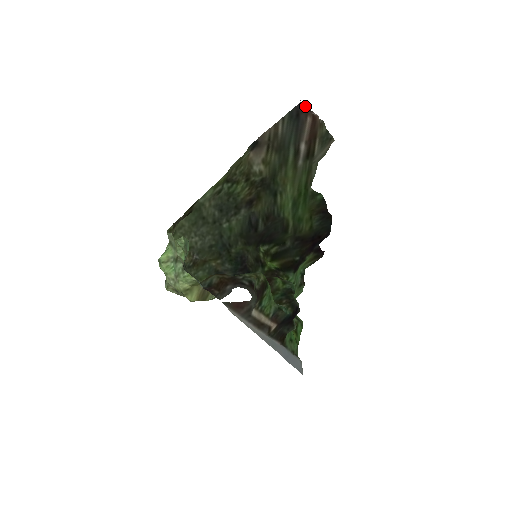
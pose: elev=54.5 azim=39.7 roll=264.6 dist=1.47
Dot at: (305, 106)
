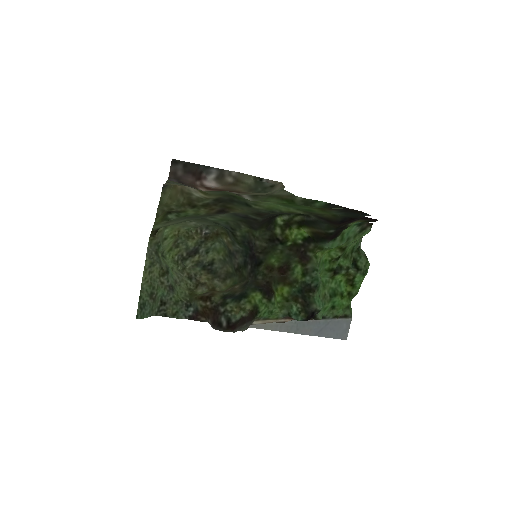
Dot at: (186, 170)
